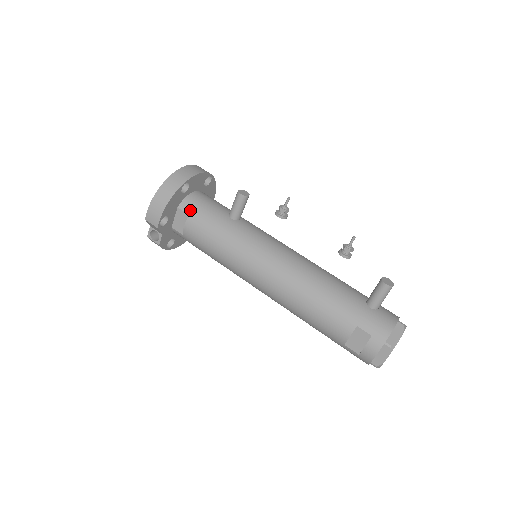
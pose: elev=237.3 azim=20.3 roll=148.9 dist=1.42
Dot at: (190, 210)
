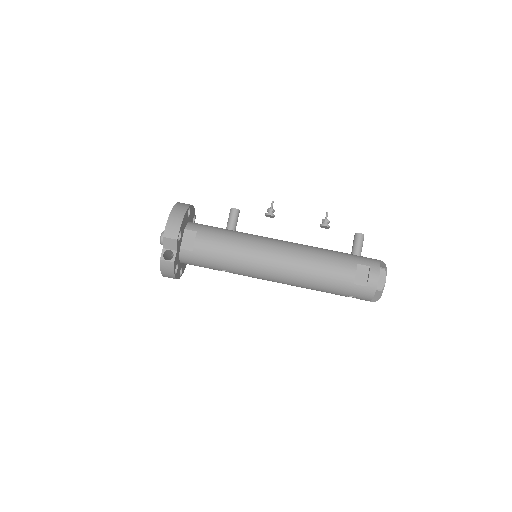
Dot at: (196, 228)
